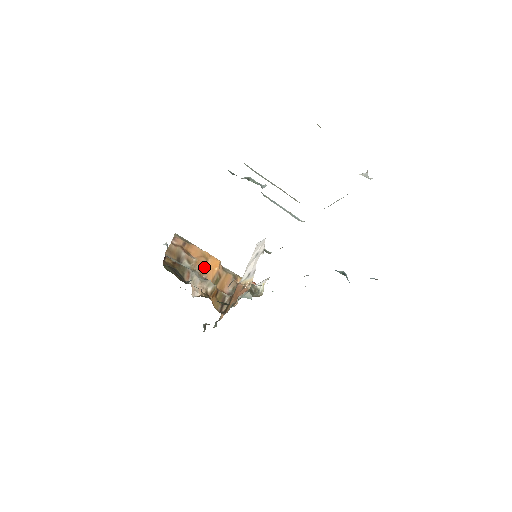
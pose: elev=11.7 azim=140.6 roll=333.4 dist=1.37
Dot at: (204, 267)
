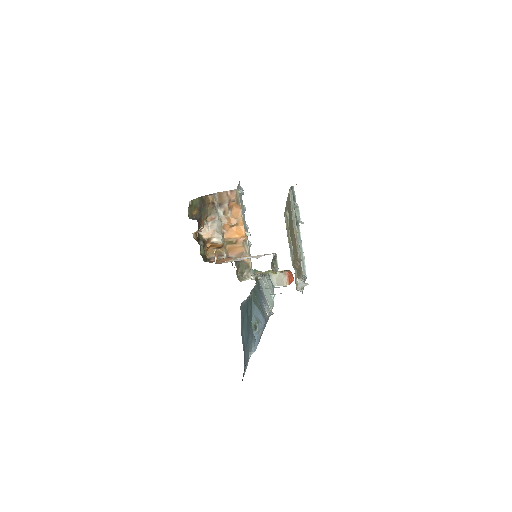
Dot at: (230, 226)
